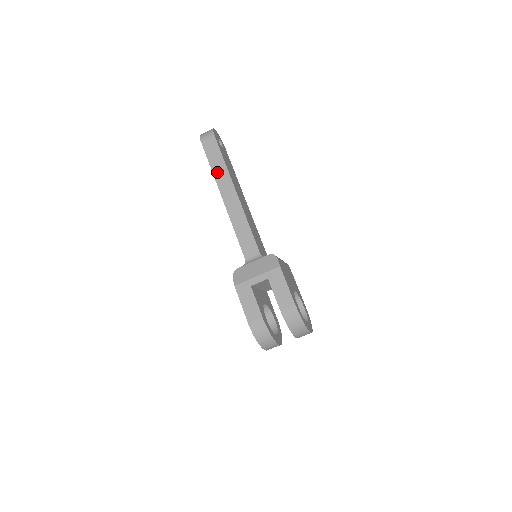
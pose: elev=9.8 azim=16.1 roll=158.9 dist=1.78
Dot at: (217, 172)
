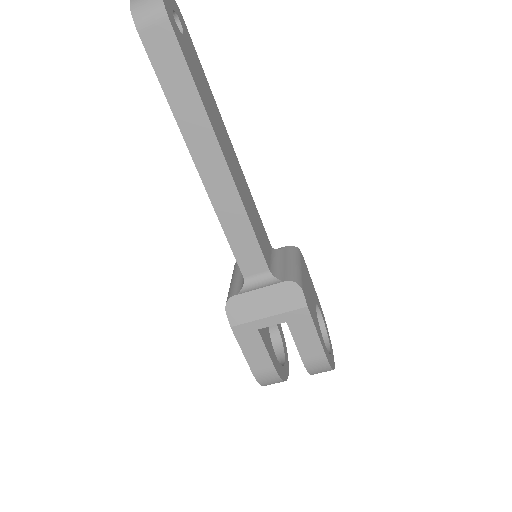
Dot at: (182, 111)
